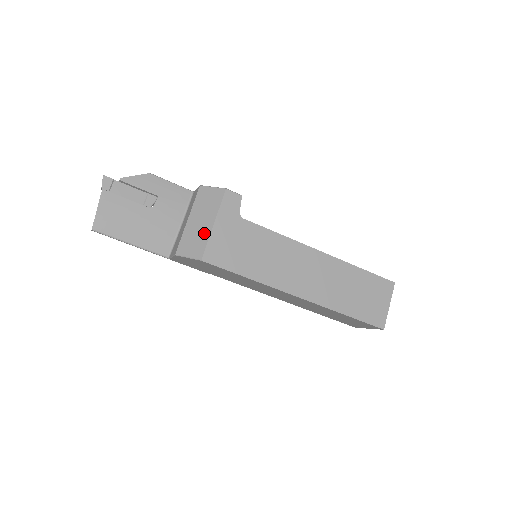
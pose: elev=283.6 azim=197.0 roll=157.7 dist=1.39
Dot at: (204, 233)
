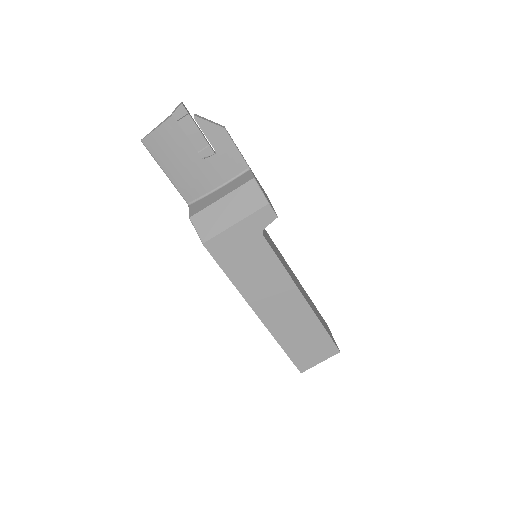
Dot at: (222, 224)
